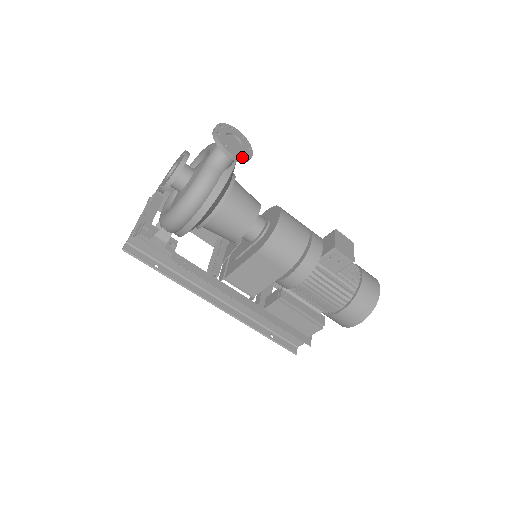
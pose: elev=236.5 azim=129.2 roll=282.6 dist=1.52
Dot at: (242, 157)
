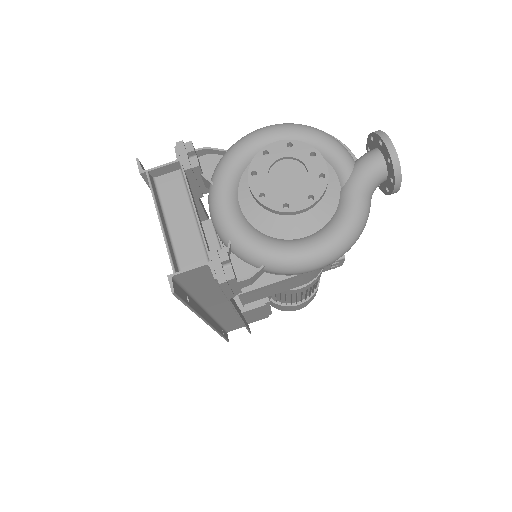
Dot at: occluded
